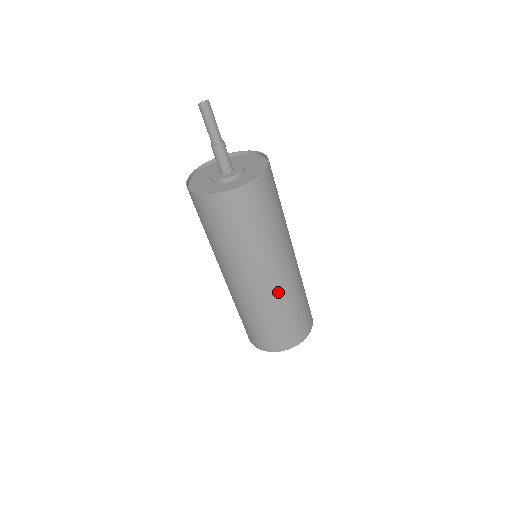
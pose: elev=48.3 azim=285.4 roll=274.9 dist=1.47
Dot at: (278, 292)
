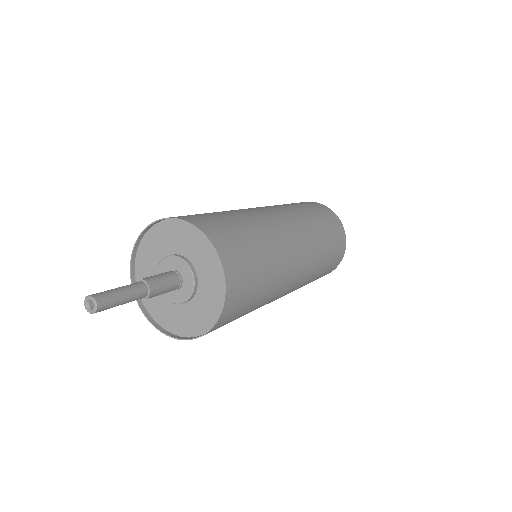
Dot at: (299, 286)
